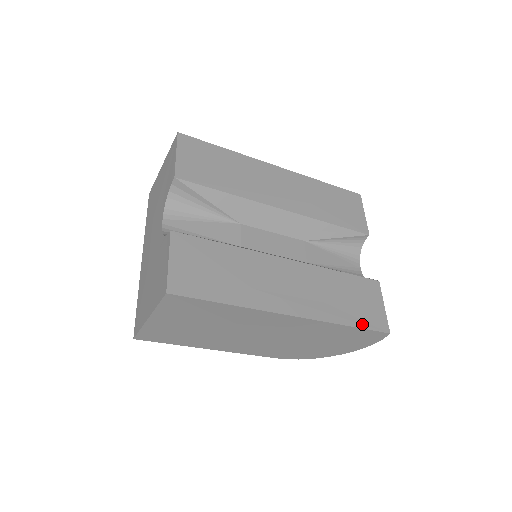
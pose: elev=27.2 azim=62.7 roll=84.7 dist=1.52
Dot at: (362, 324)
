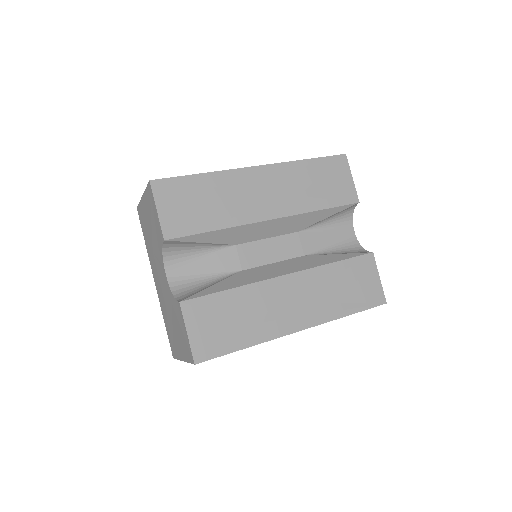
Dot at: (361, 307)
